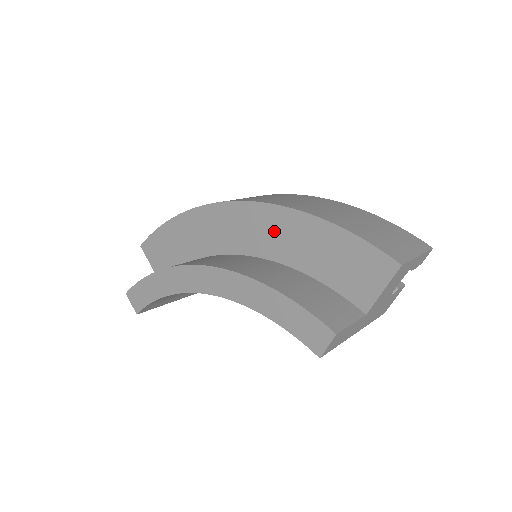
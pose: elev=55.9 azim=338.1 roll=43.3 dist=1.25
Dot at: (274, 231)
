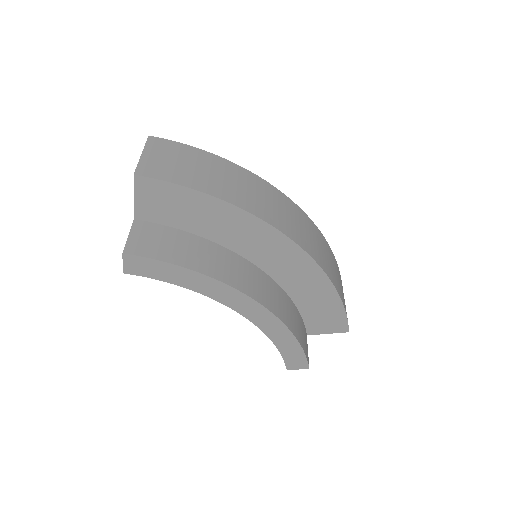
Dot at: (303, 277)
